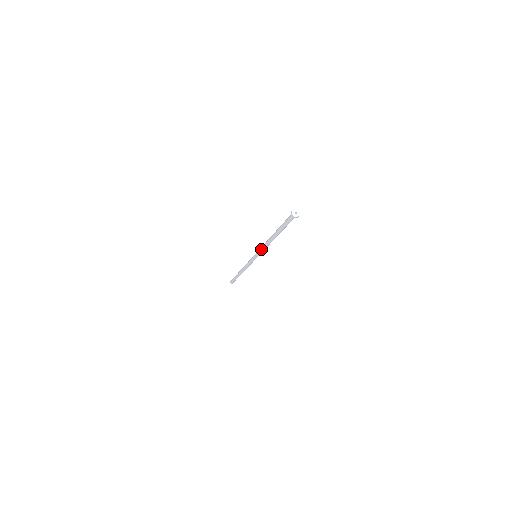
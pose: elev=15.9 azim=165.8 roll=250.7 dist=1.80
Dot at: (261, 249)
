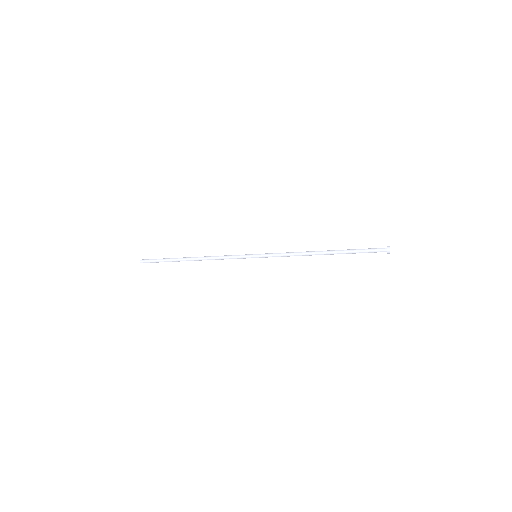
Dot at: (283, 255)
